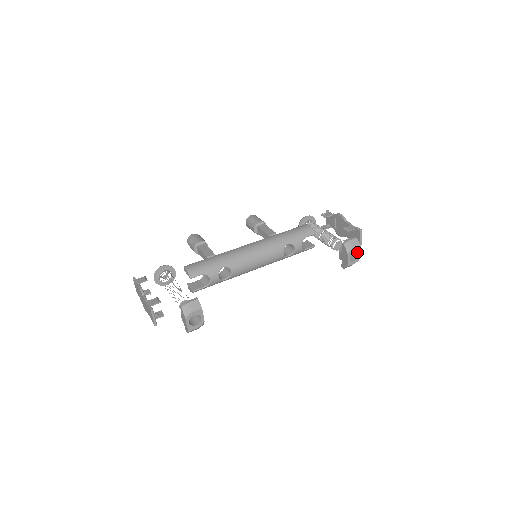
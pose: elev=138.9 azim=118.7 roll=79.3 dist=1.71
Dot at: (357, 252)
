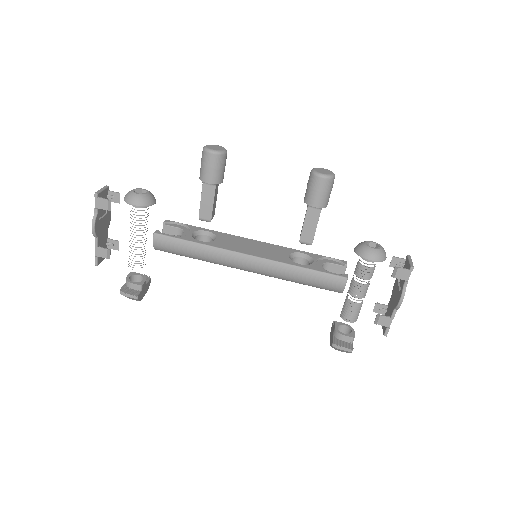
Dot at: occluded
